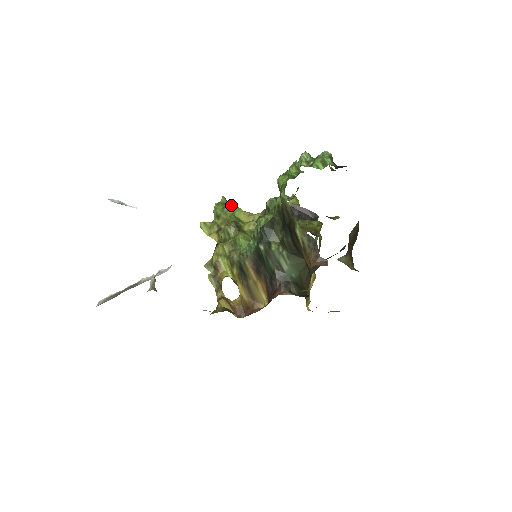
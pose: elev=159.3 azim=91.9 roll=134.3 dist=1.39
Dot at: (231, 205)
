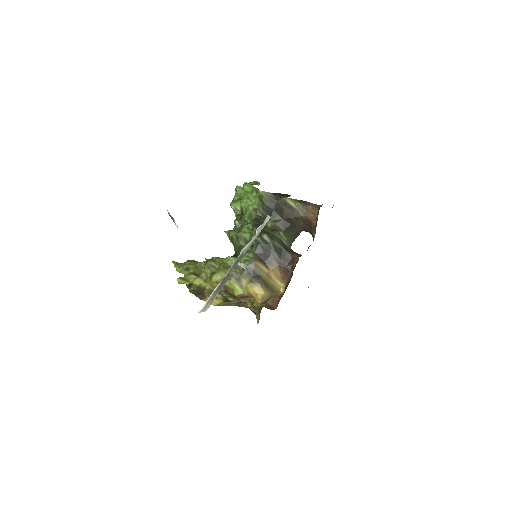
Dot at: occluded
